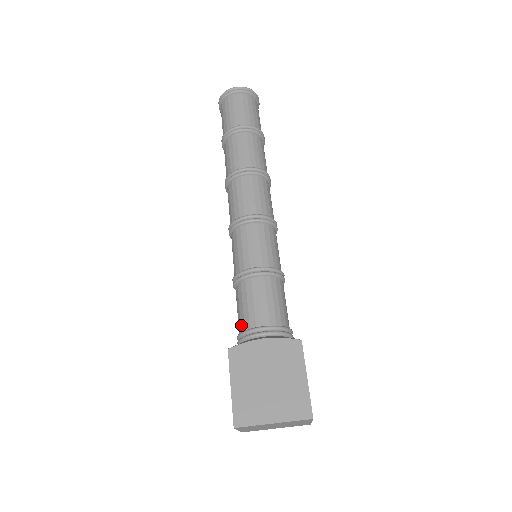
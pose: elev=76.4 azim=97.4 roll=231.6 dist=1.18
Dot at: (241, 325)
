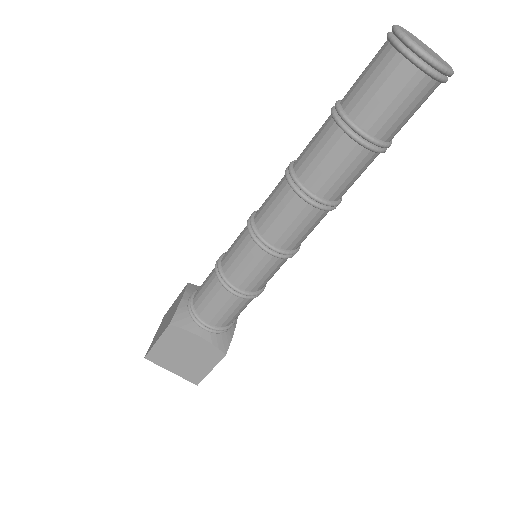
Dot at: (197, 302)
